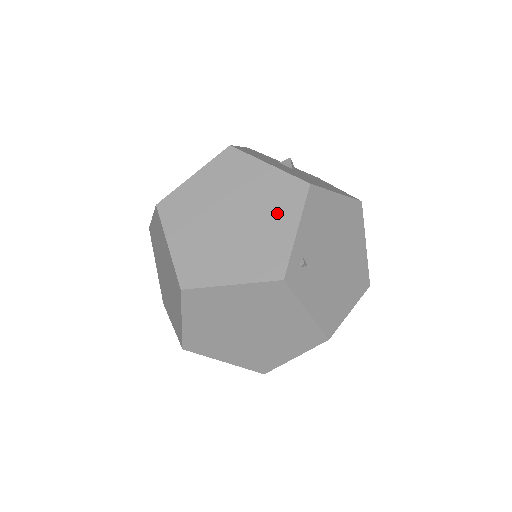
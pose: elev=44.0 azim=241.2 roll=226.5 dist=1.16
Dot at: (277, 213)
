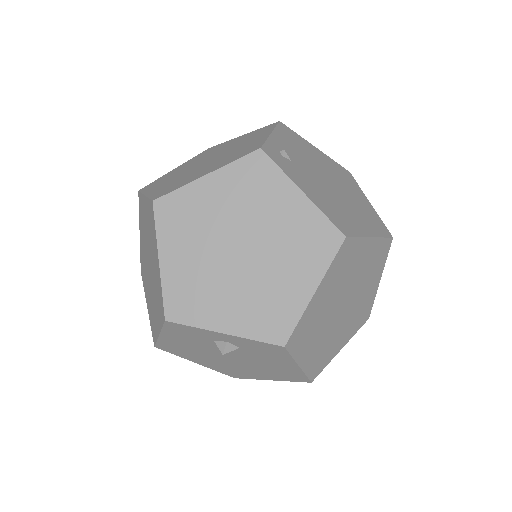
Dot at: (251, 139)
